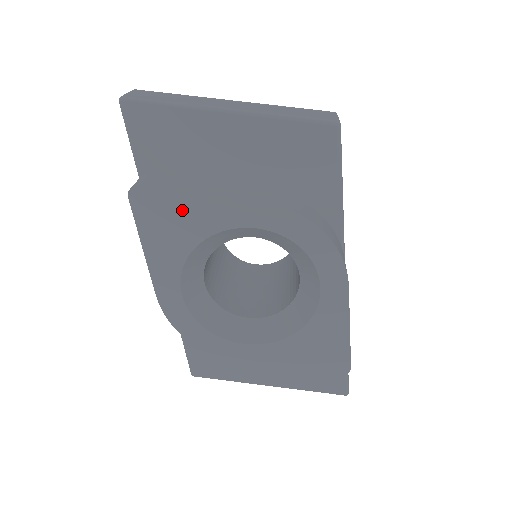
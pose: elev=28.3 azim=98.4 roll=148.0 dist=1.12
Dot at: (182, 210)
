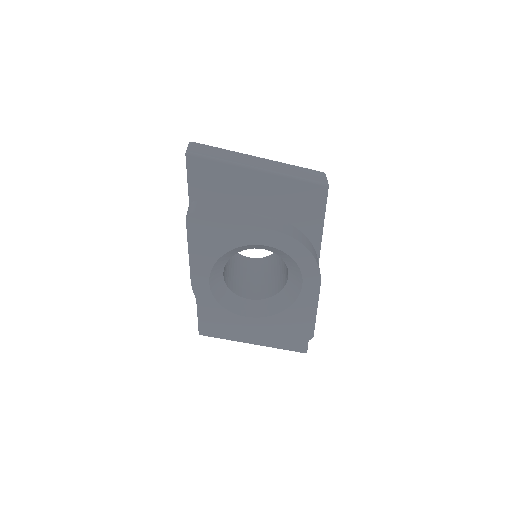
Dot at: (221, 230)
